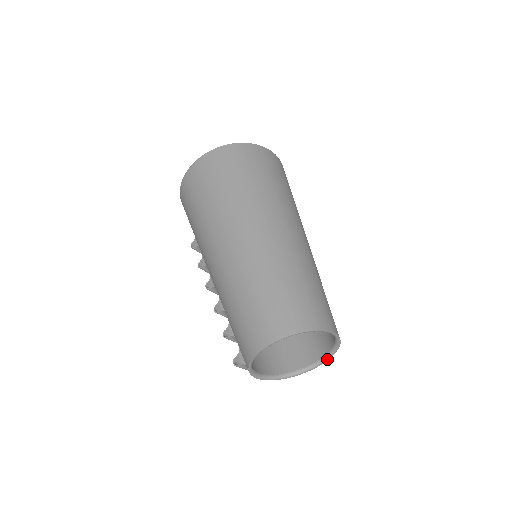
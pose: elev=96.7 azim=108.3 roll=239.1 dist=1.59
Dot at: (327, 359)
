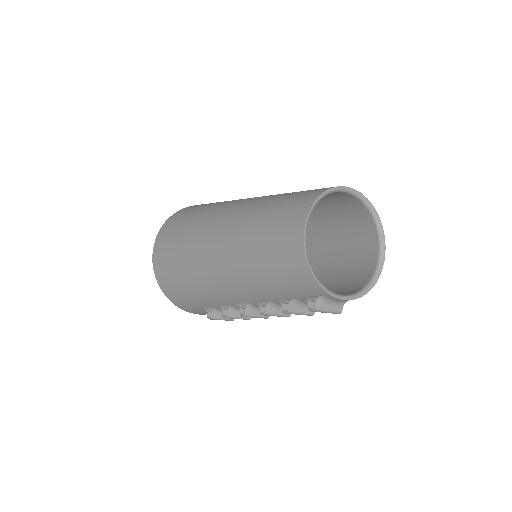
Dot at: (382, 234)
